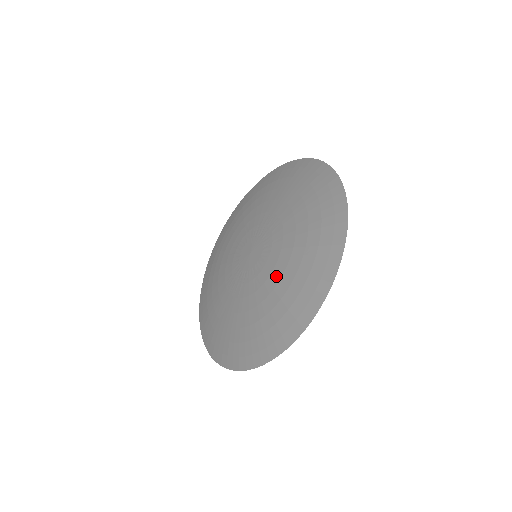
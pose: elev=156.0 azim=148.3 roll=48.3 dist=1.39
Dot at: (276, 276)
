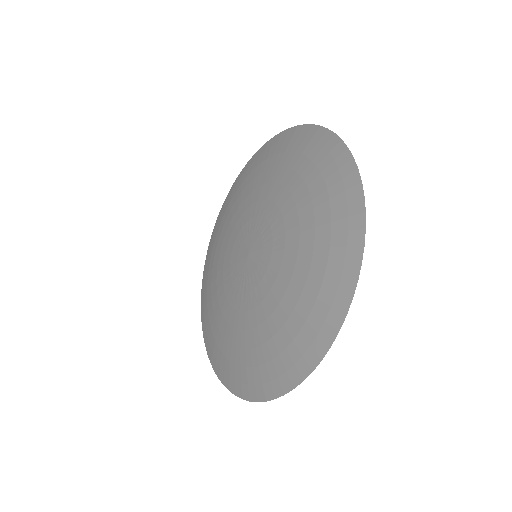
Dot at: (278, 193)
